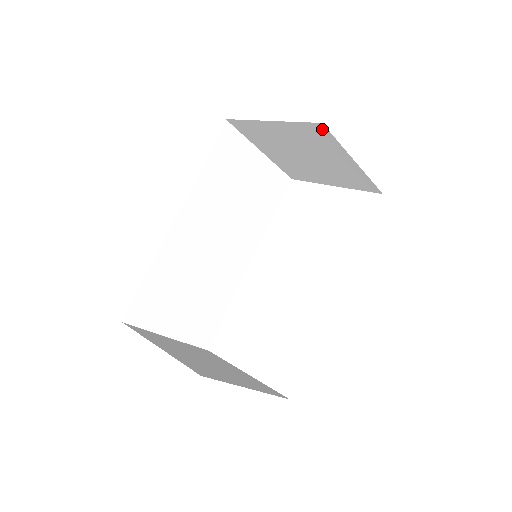
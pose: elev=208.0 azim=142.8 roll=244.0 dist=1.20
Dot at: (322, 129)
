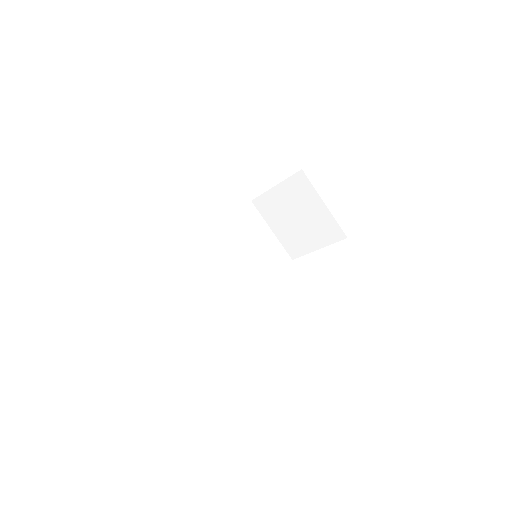
Dot at: (303, 176)
